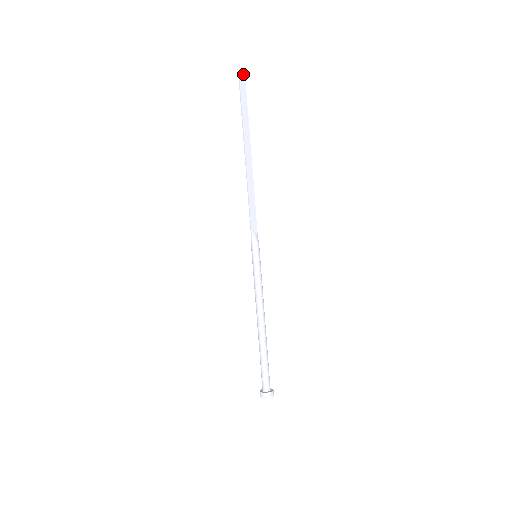
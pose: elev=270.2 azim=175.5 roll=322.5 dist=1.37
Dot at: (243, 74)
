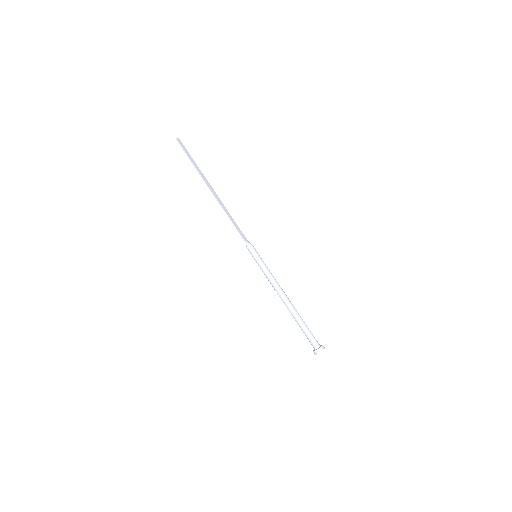
Dot at: (178, 138)
